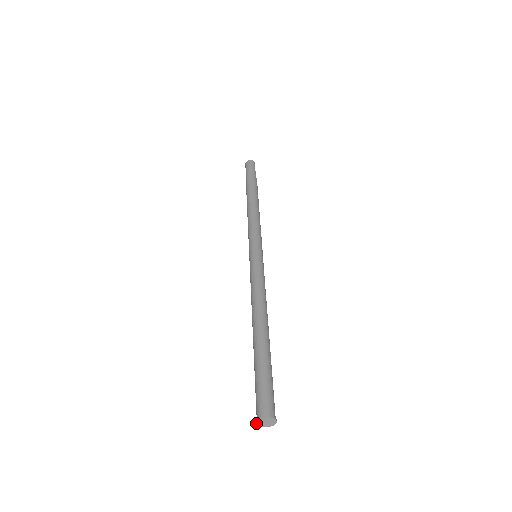
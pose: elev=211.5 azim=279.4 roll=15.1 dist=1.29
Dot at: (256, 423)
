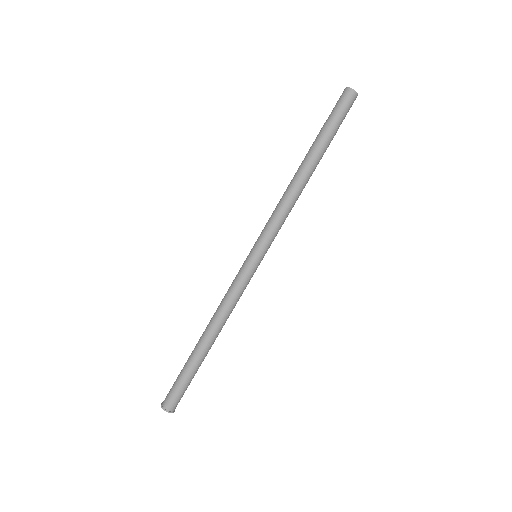
Dot at: (161, 406)
